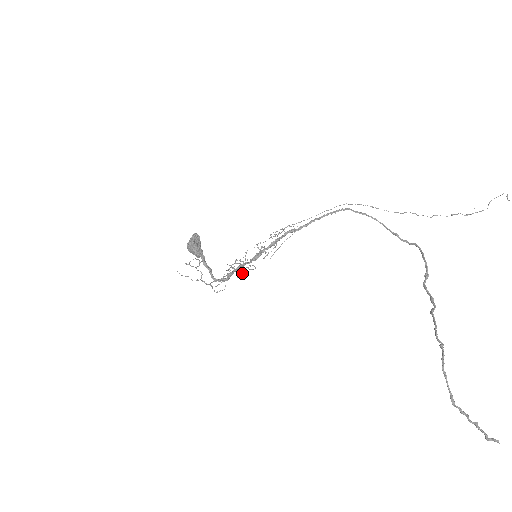
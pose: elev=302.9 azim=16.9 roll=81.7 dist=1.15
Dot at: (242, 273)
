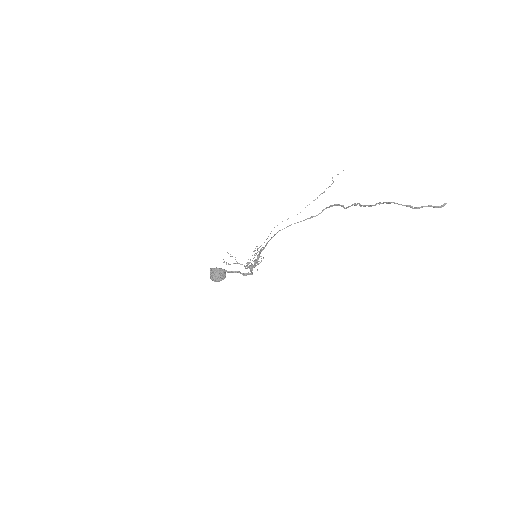
Dot at: (257, 269)
